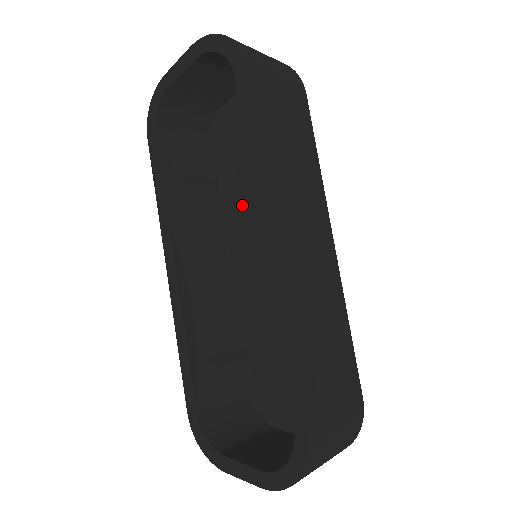
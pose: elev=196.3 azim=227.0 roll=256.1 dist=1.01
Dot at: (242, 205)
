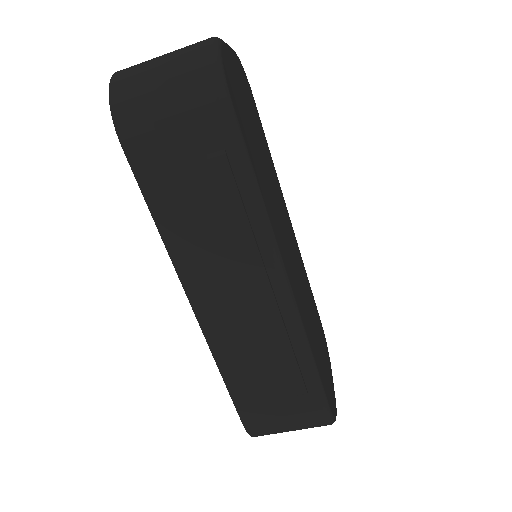
Dot at: occluded
